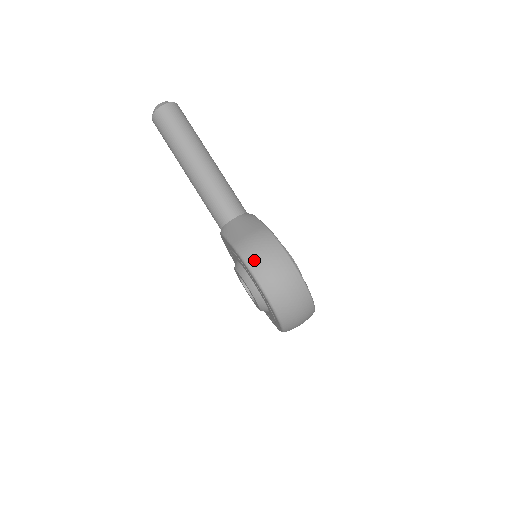
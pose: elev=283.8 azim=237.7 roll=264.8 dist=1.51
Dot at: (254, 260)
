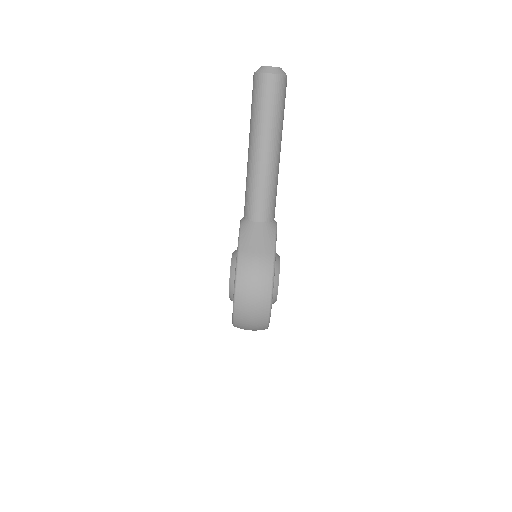
Dot at: (243, 281)
